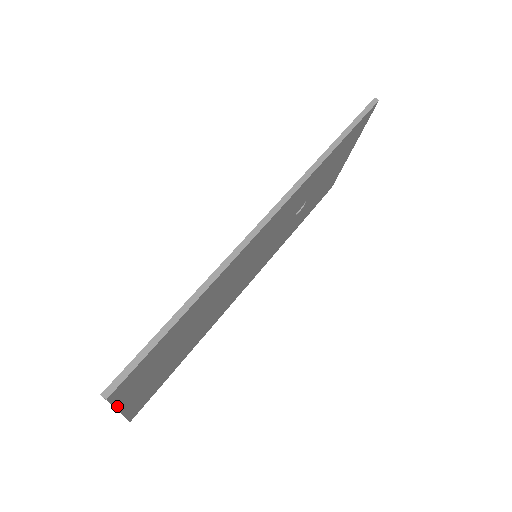
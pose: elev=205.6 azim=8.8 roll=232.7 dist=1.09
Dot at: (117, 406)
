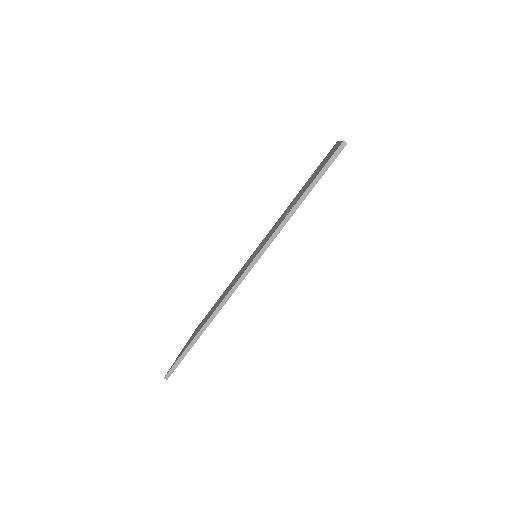
Dot at: occluded
